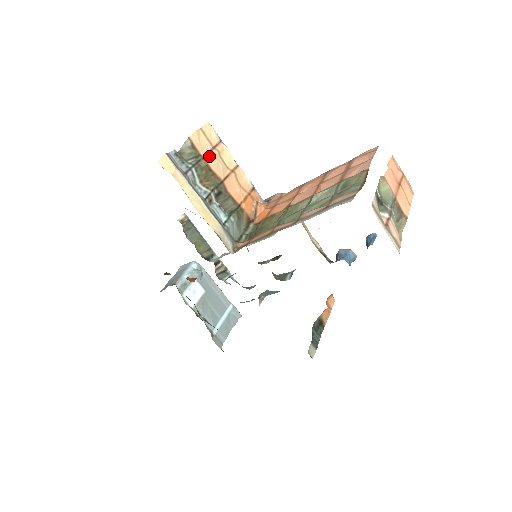
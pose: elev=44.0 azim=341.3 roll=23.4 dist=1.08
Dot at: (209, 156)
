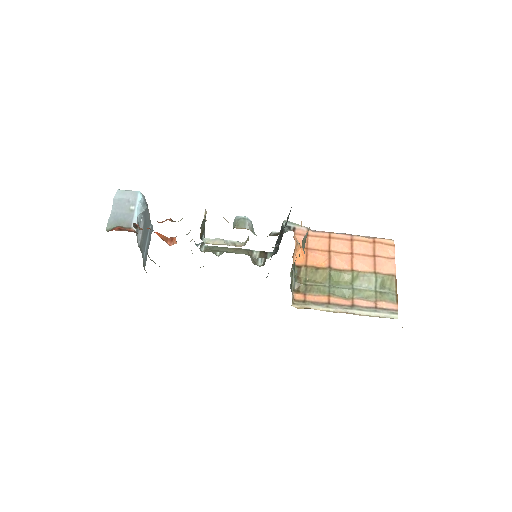
Dot at: occluded
